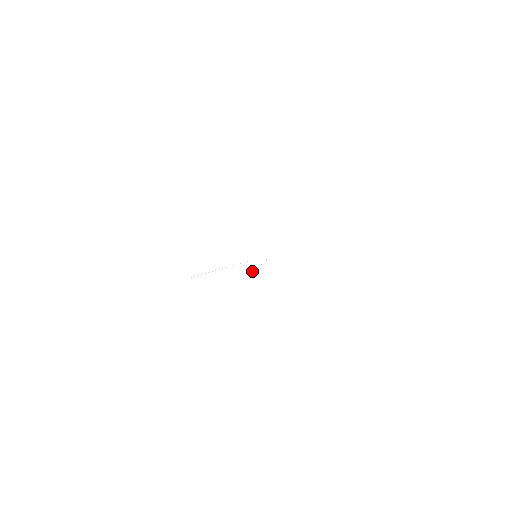
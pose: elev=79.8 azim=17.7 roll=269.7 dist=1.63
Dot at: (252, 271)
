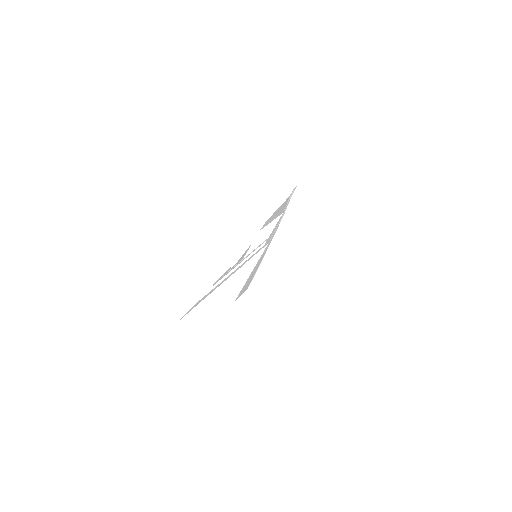
Dot at: (291, 196)
